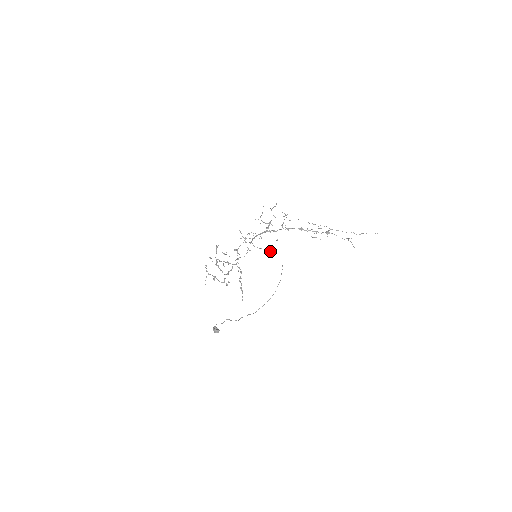
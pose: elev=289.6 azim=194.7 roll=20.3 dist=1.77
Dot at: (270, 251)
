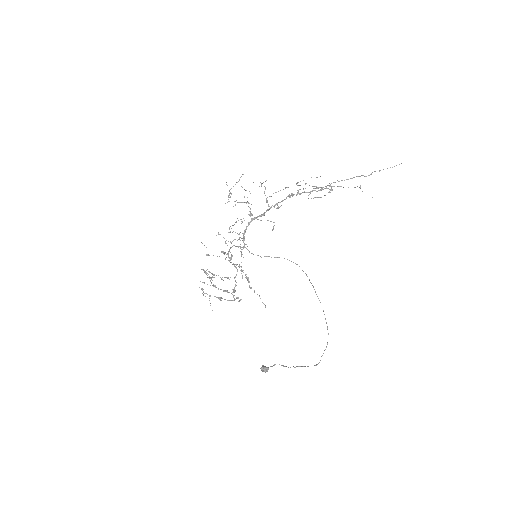
Dot at: (278, 257)
